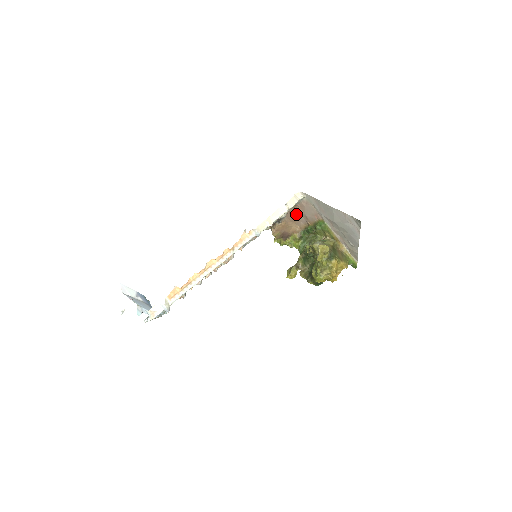
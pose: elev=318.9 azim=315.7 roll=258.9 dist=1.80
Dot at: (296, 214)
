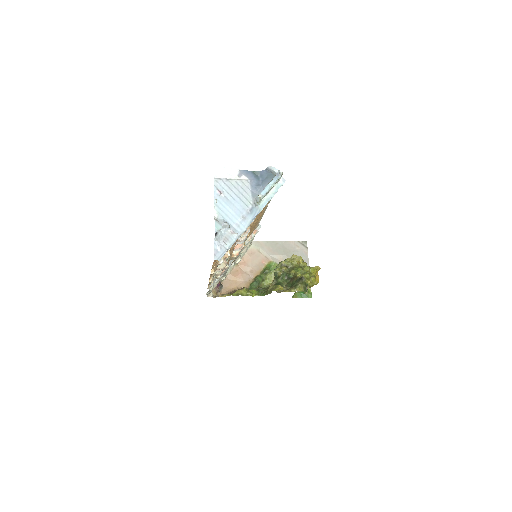
Dot at: (239, 273)
